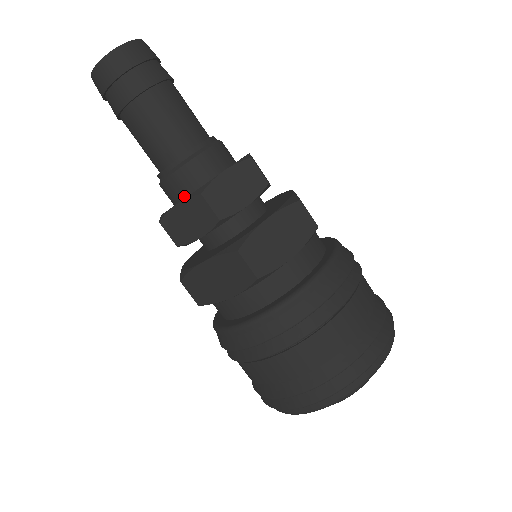
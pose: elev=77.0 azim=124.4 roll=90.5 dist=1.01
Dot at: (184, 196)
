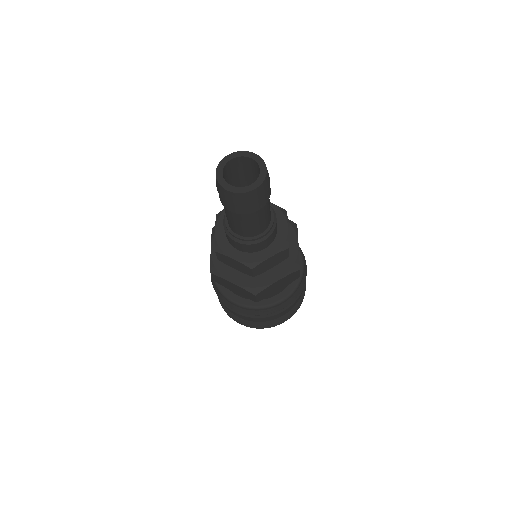
Dot at: (238, 249)
